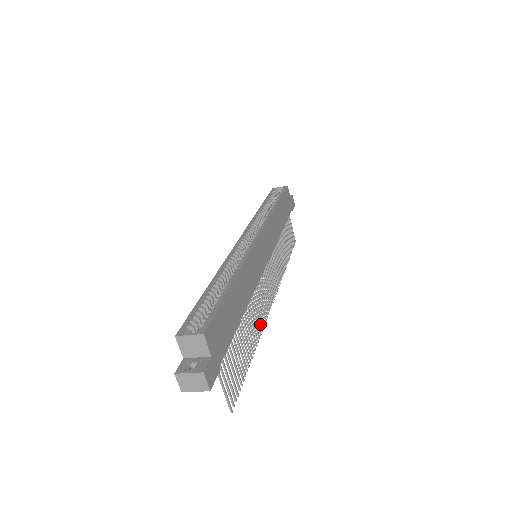
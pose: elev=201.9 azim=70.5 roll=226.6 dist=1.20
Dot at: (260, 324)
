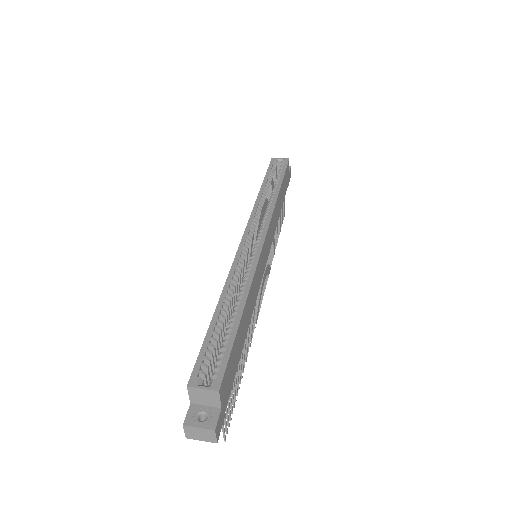
Dot at: (252, 331)
